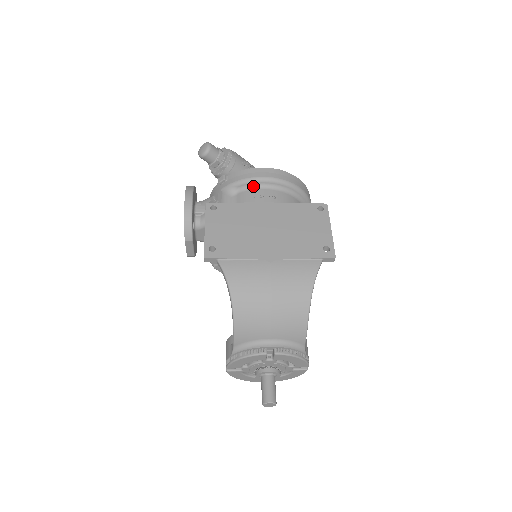
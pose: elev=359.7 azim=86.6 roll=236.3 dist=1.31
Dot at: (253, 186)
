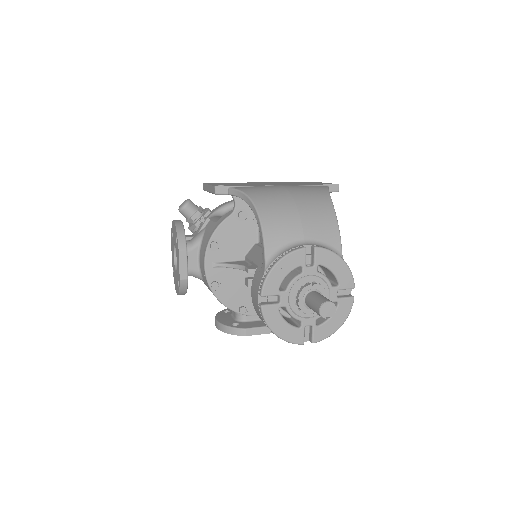
Dot at: occluded
